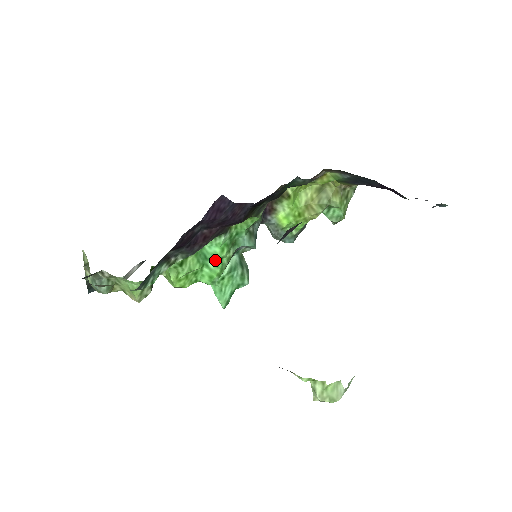
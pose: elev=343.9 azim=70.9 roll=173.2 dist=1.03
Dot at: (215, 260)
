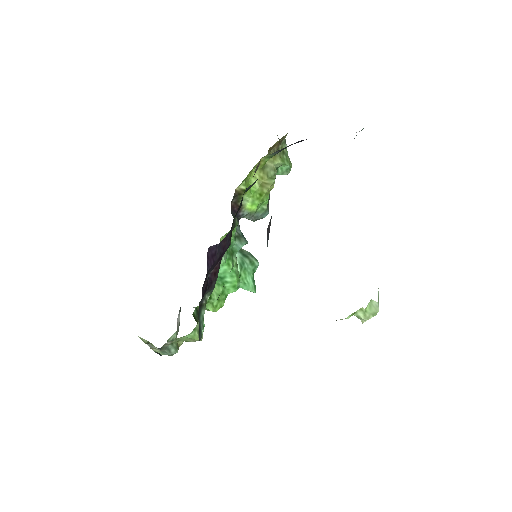
Dot at: (228, 274)
